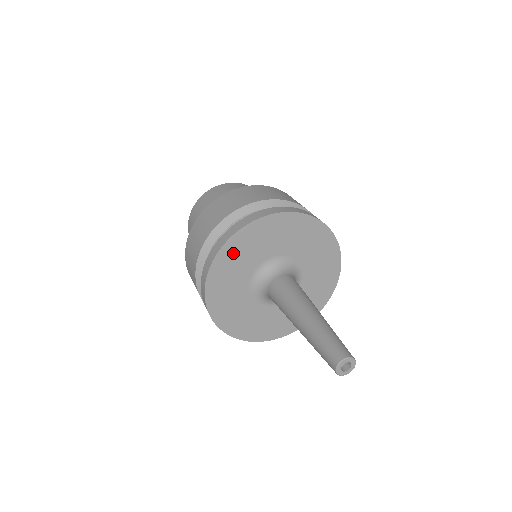
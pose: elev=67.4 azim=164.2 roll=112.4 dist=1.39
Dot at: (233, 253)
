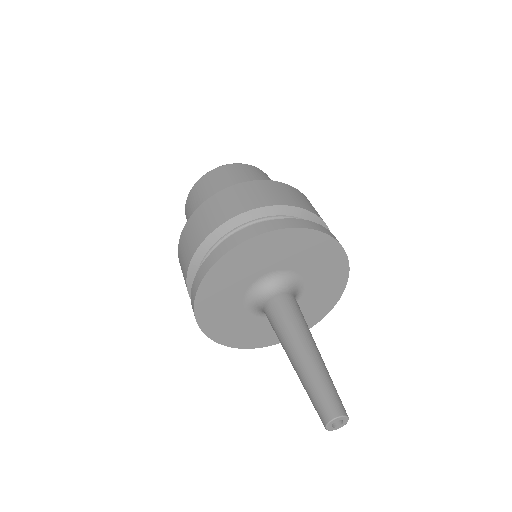
Dot at: (246, 255)
